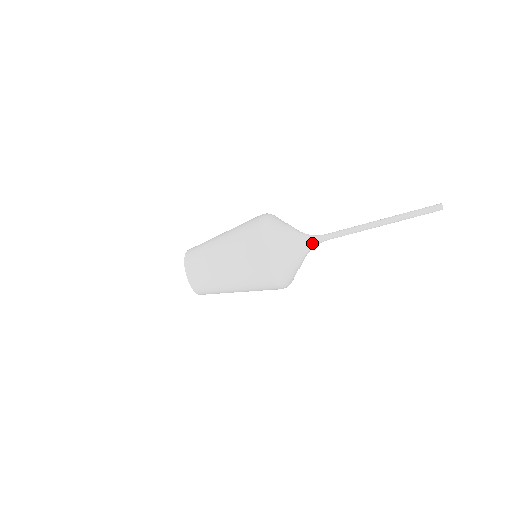
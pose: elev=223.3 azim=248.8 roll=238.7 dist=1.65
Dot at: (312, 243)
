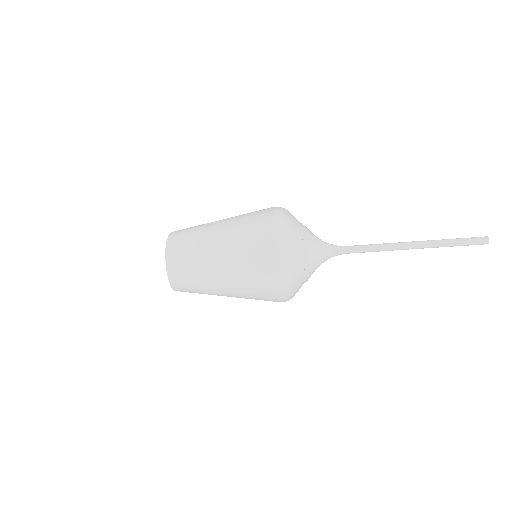
Dot at: occluded
